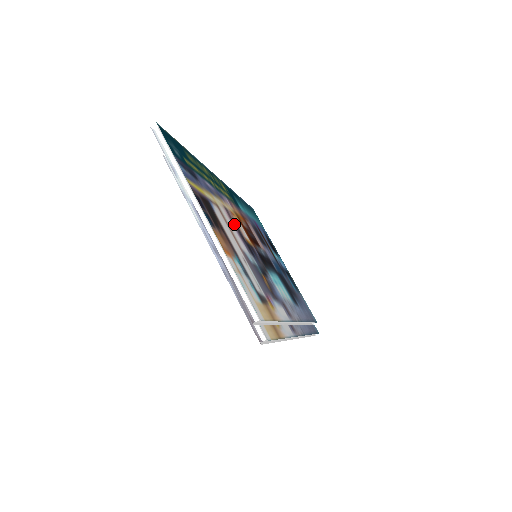
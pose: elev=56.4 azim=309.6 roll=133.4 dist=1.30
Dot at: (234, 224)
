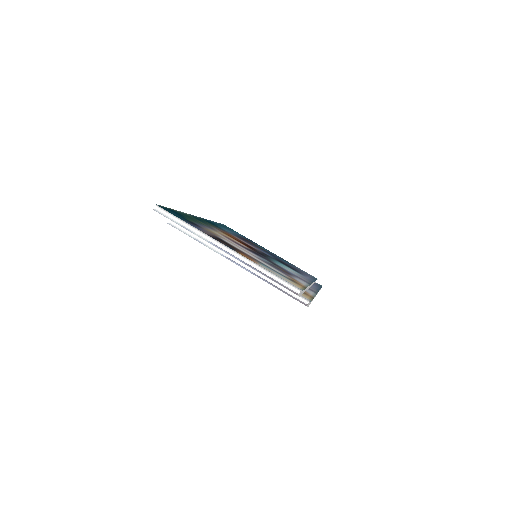
Dot at: (234, 242)
